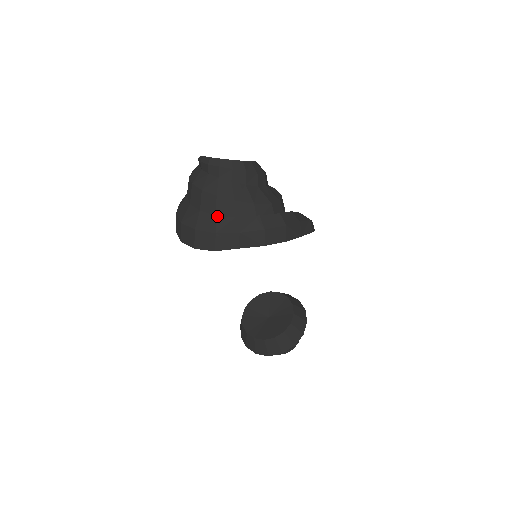
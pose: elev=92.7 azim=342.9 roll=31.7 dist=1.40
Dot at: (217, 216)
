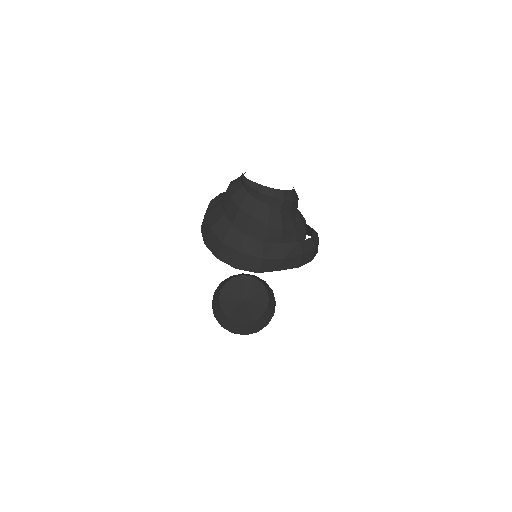
Dot at: (264, 242)
